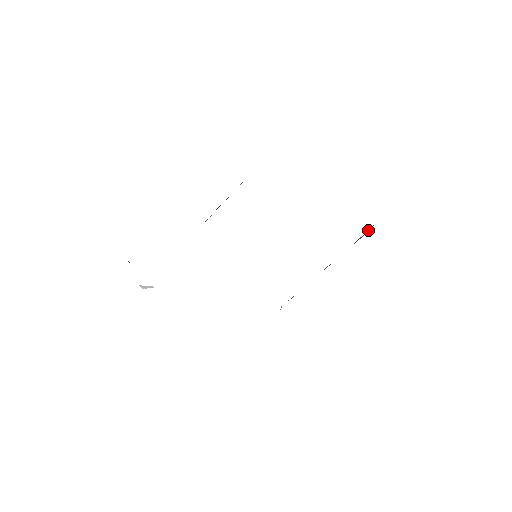
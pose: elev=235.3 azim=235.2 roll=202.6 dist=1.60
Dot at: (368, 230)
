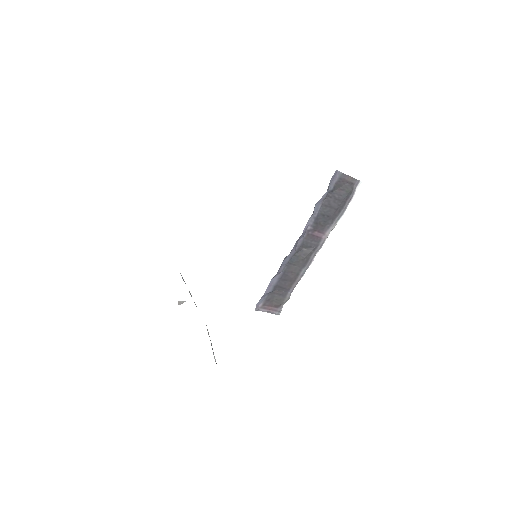
Dot at: (343, 190)
